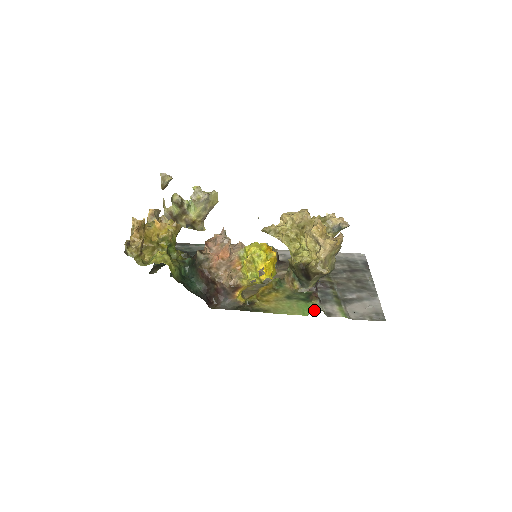
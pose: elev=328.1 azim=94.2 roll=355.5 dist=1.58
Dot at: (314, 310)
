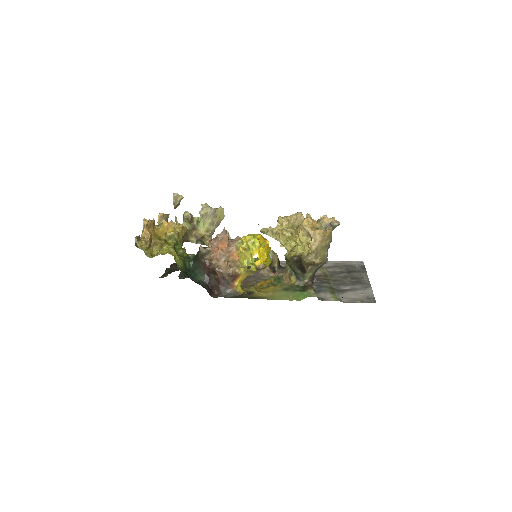
Dot at: occluded
